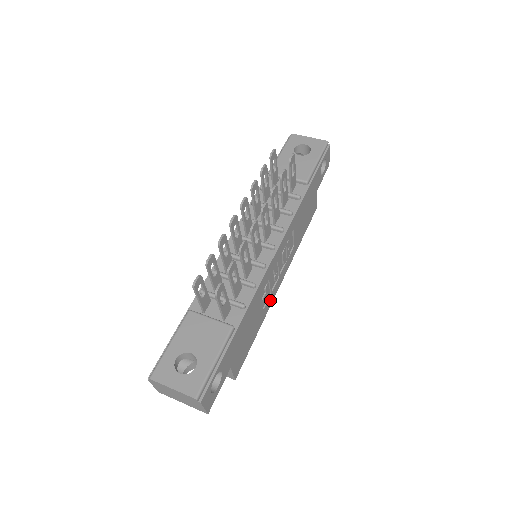
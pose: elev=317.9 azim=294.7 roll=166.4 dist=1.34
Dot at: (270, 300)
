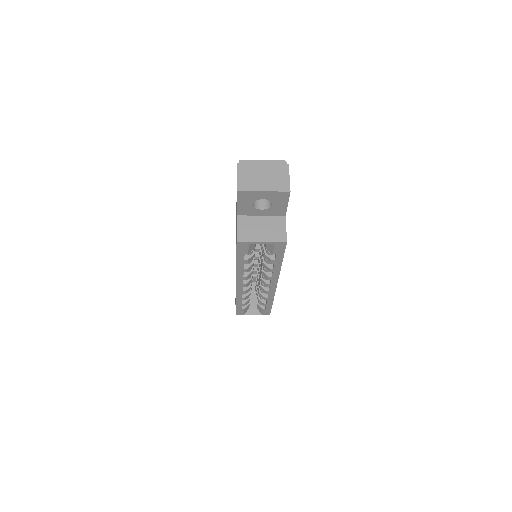
Dot at: occluded
